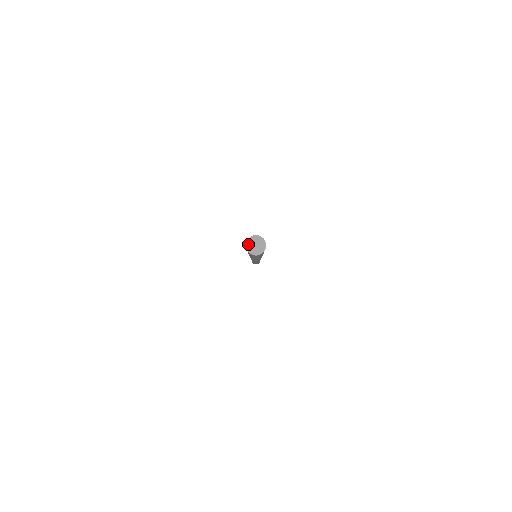
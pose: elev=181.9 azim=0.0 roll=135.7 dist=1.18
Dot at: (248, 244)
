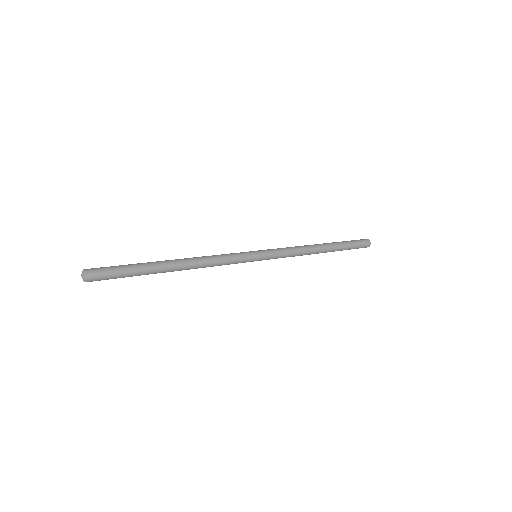
Dot at: (82, 278)
